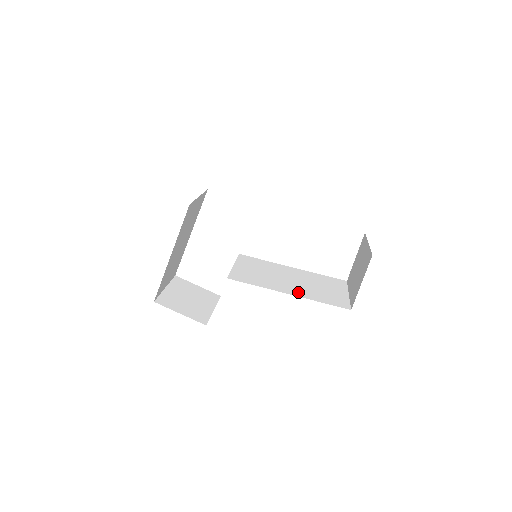
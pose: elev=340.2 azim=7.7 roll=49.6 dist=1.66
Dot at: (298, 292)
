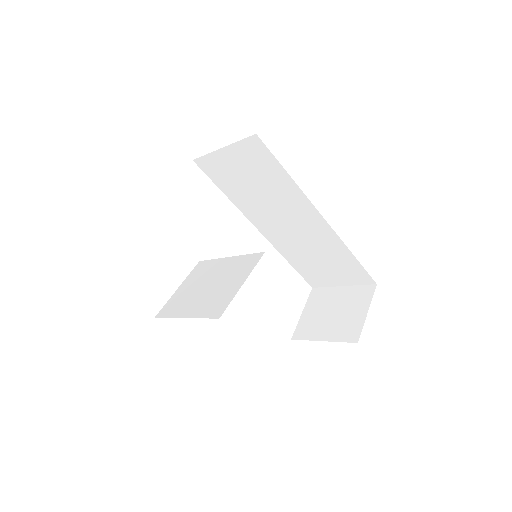
Dot at: occluded
